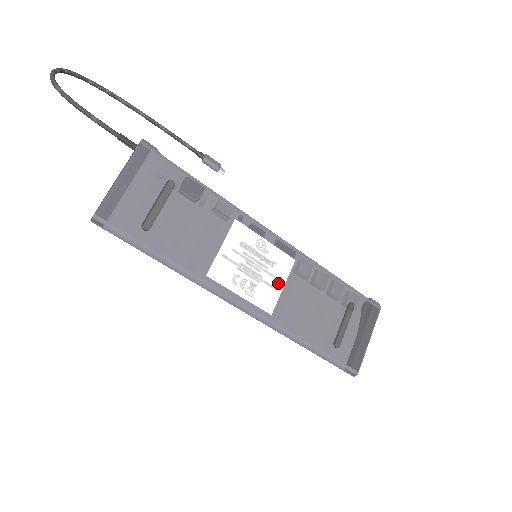
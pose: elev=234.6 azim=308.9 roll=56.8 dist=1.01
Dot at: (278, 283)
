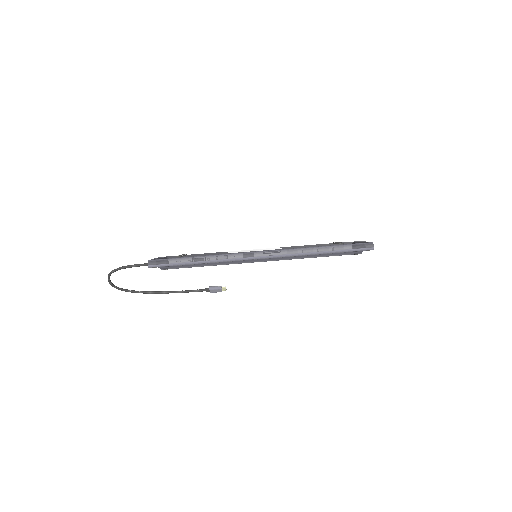
Dot at: occluded
